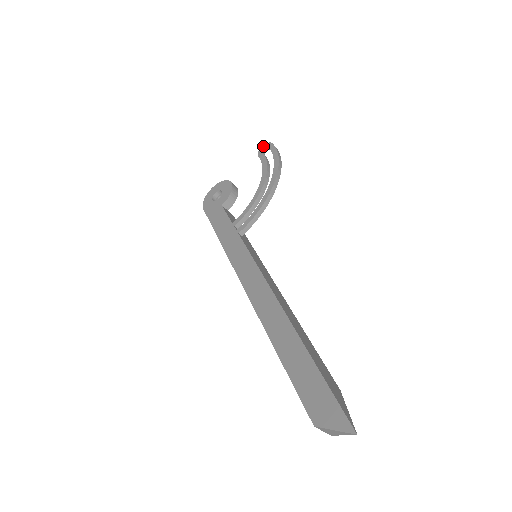
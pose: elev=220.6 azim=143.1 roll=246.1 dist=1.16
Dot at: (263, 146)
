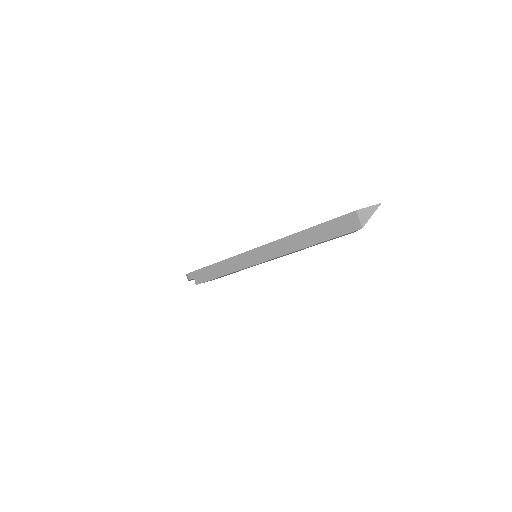
Dot at: occluded
